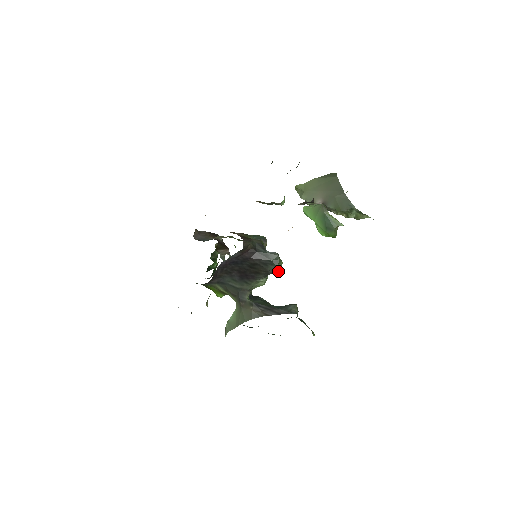
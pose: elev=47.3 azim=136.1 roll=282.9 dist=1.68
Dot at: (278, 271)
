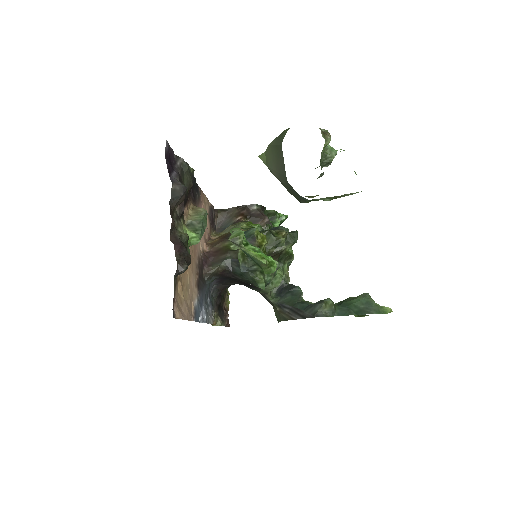
Dot at: (263, 289)
